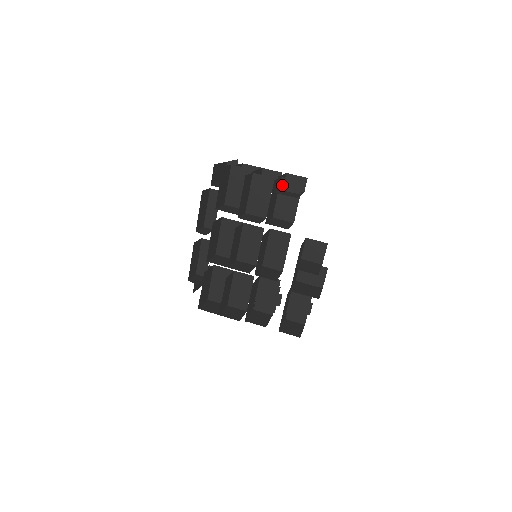
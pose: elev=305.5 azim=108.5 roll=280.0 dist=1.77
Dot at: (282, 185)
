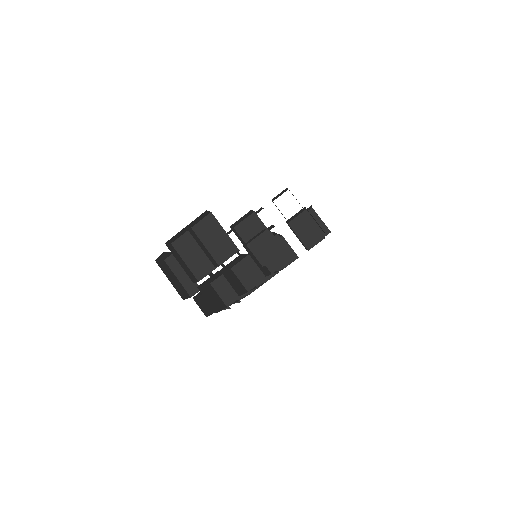
Dot at: (247, 244)
